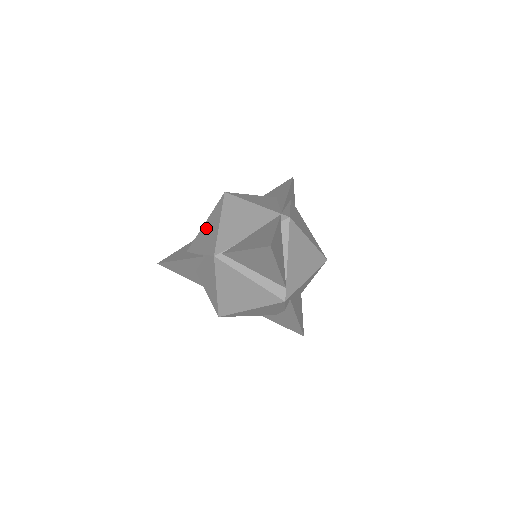
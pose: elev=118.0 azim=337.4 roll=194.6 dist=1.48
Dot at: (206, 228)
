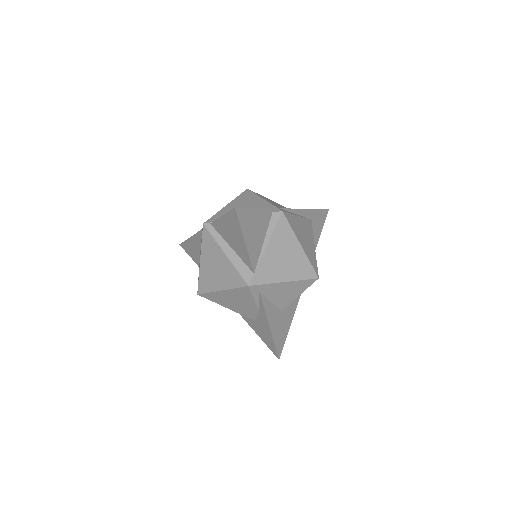
Dot at: occluded
